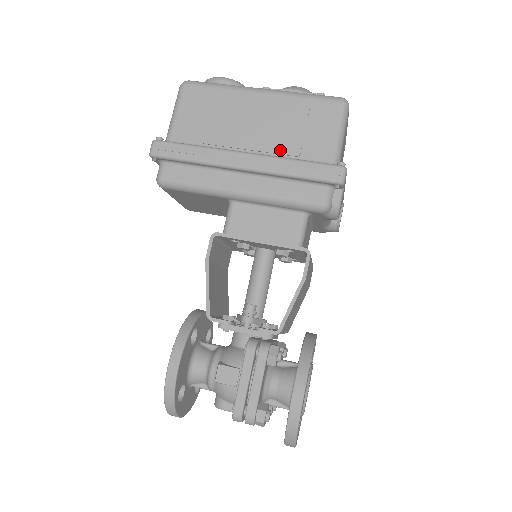
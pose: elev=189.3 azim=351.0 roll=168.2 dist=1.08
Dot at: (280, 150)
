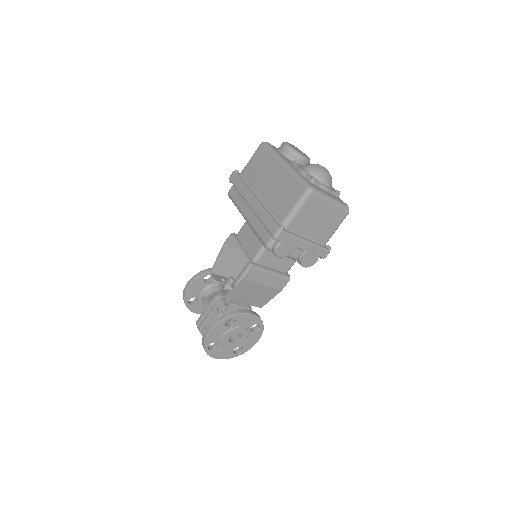
Dot at: (269, 204)
